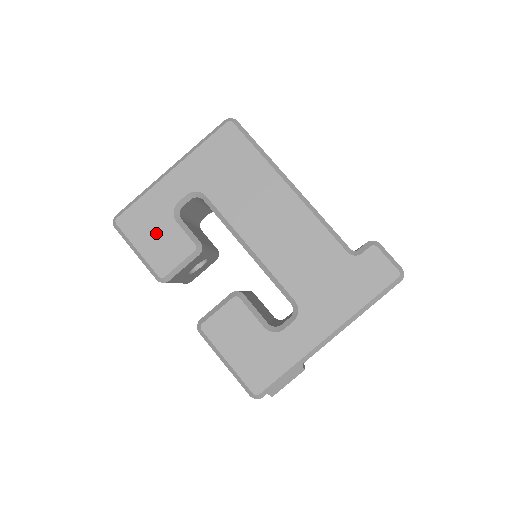
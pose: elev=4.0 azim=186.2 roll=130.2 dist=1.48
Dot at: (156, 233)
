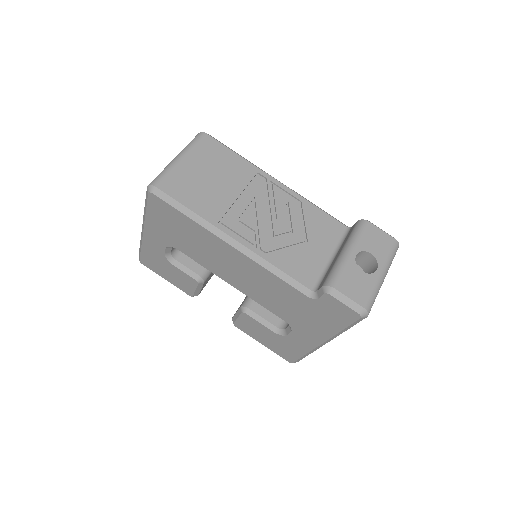
Dot at: (168, 271)
